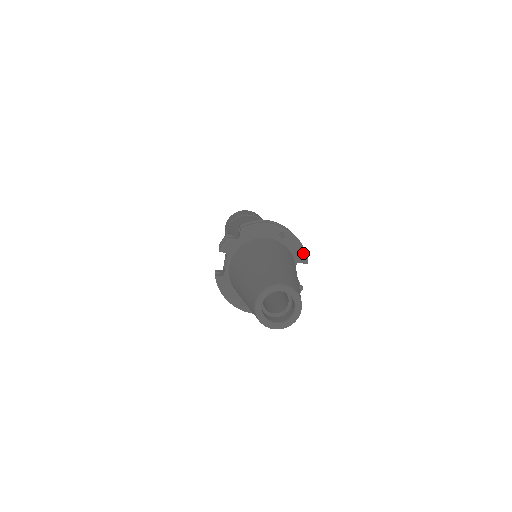
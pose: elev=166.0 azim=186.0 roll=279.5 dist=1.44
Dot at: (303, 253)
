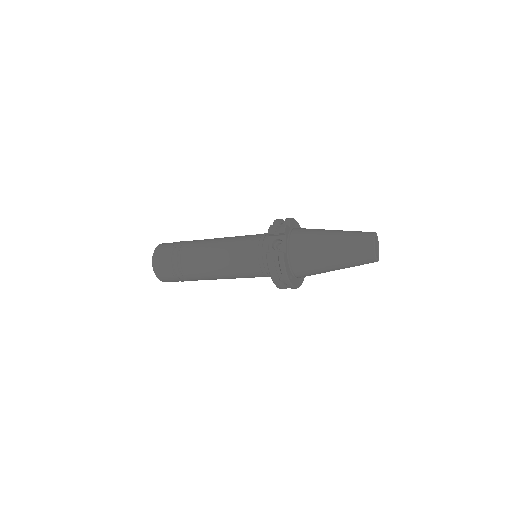
Dot at: occluded
